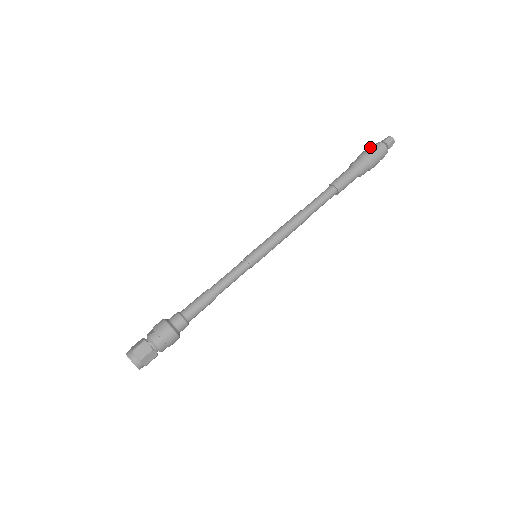
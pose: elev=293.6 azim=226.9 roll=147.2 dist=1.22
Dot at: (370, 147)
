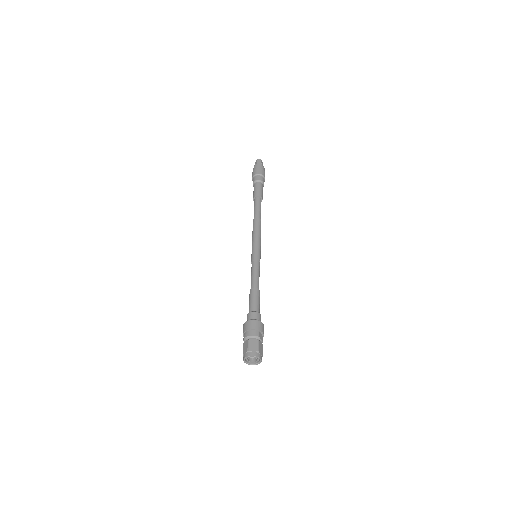
Dot at: occluded
